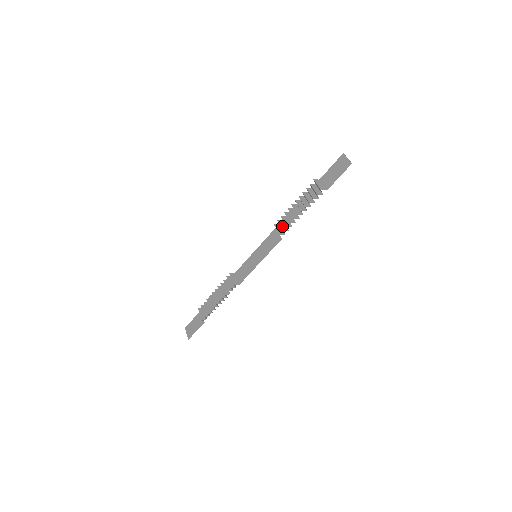
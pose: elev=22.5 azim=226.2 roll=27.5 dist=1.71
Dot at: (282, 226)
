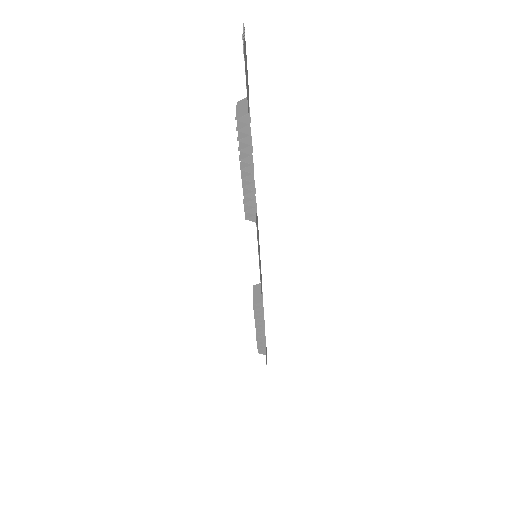
Dot at: occluded
